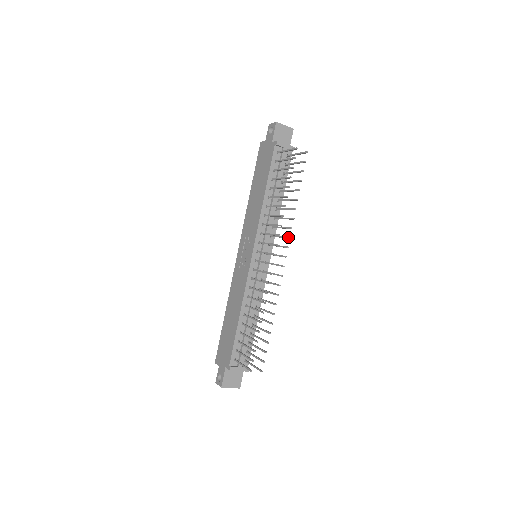
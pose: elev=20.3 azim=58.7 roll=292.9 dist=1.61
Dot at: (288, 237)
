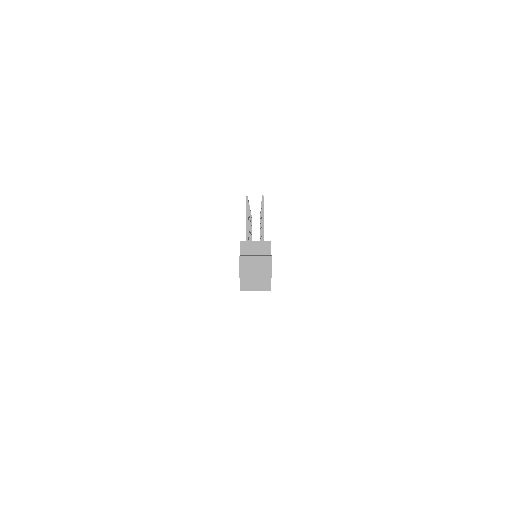
Dot at: occluded
